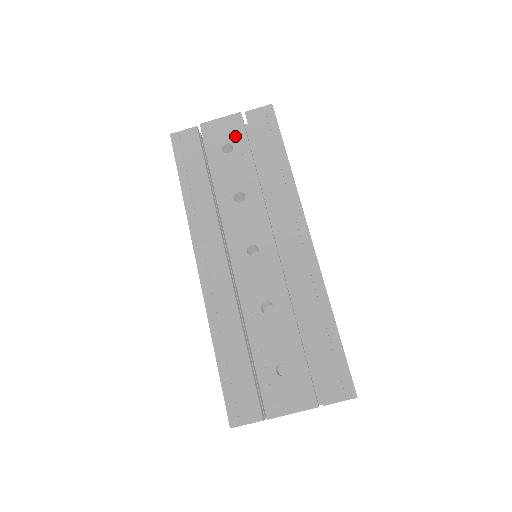
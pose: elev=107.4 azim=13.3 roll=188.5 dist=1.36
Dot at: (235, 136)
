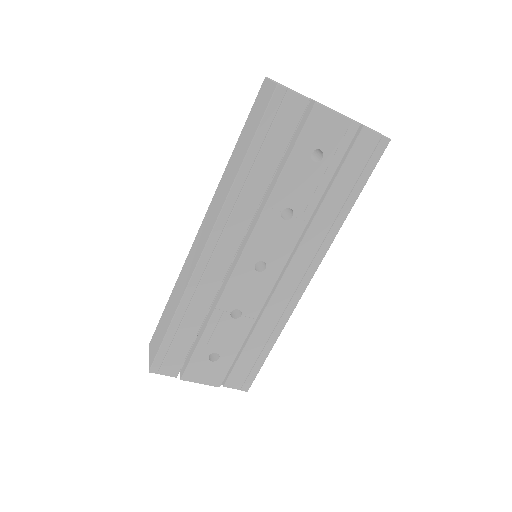
Dot at: (334, 148)
